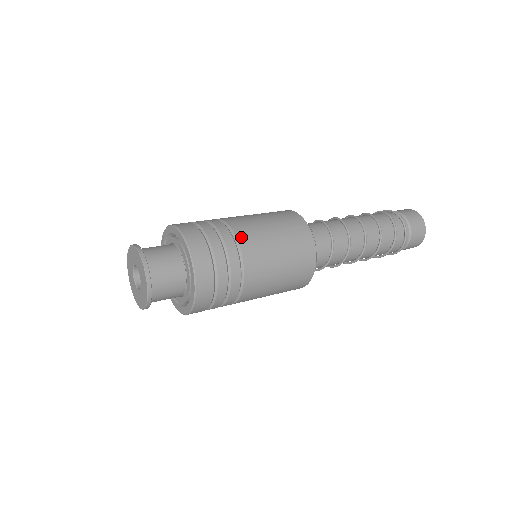
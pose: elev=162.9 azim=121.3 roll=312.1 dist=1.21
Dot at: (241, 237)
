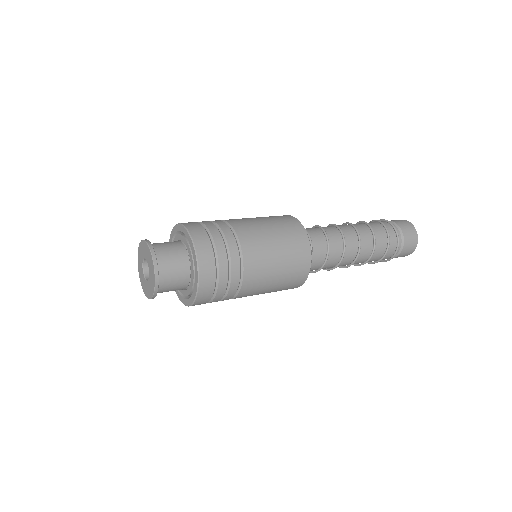
Dot at: (245, 245)
